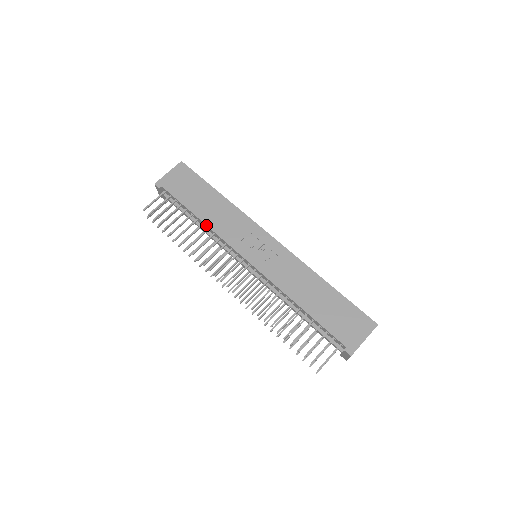
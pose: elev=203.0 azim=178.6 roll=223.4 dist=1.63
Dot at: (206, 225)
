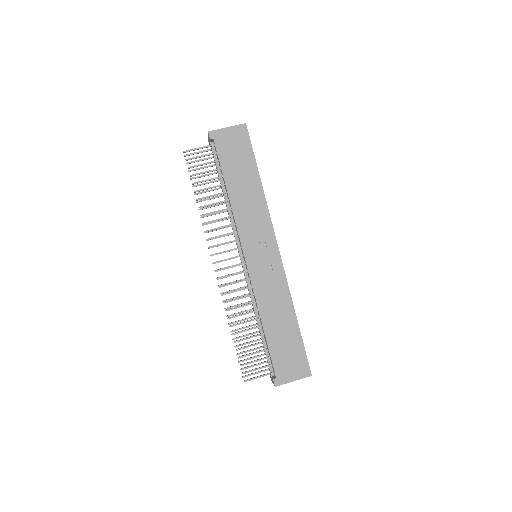
Dot at: (231, 204)
